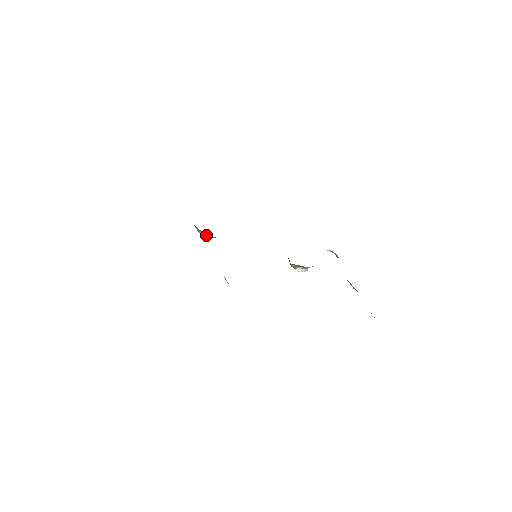
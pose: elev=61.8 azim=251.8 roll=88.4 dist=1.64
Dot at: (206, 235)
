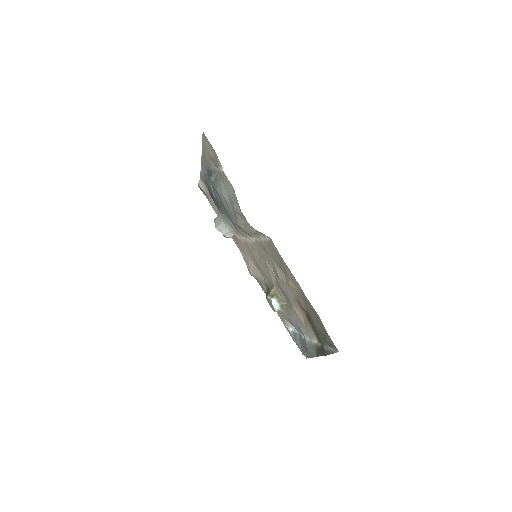
Dot at: (223, 224)
